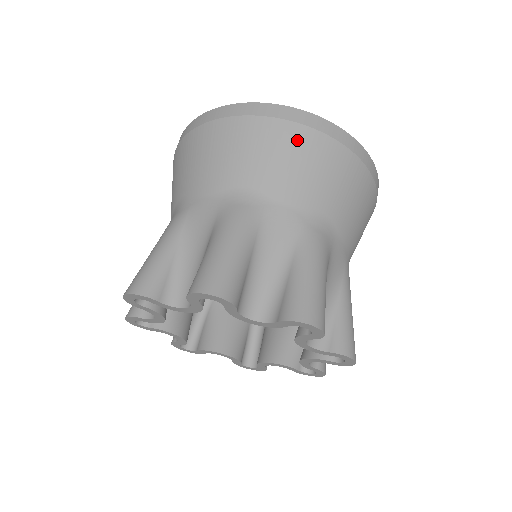
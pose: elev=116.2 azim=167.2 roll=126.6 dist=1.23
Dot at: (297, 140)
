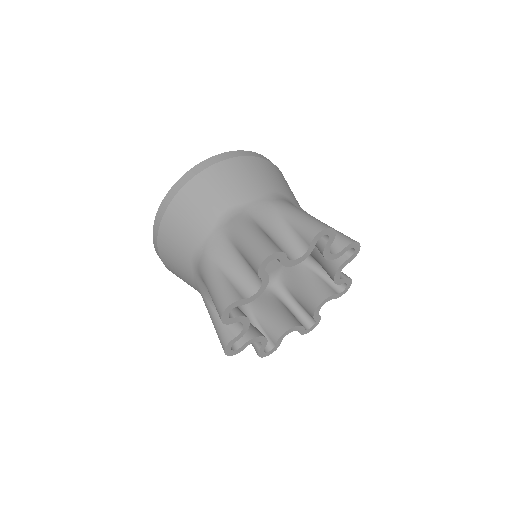
Dot at: (225, 170)
